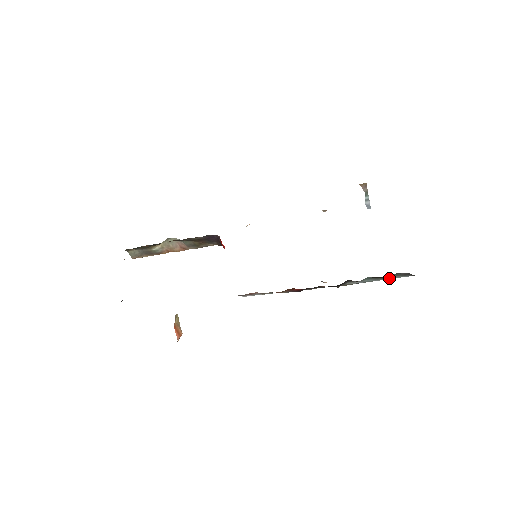
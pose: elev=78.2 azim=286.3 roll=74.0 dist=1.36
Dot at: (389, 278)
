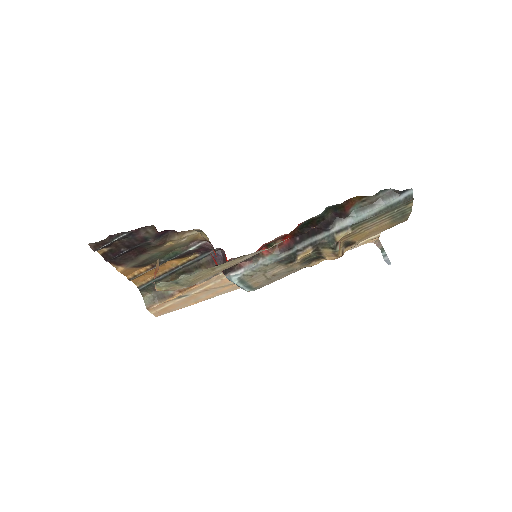
Dot at: (377, 206)
